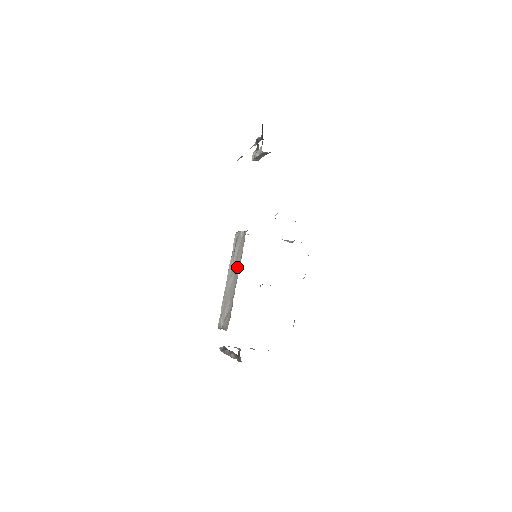
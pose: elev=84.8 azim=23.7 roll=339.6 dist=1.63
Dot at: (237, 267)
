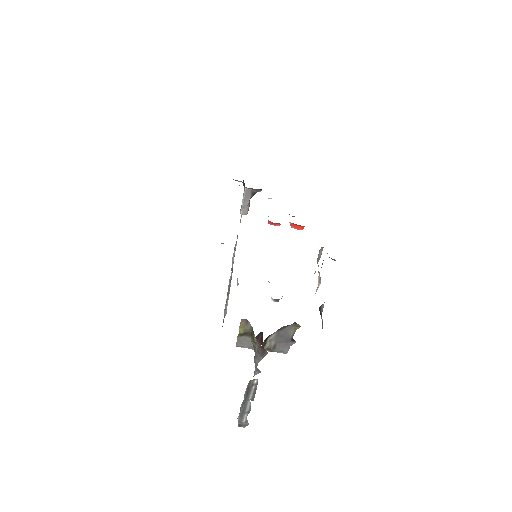
Dot at: occluded
